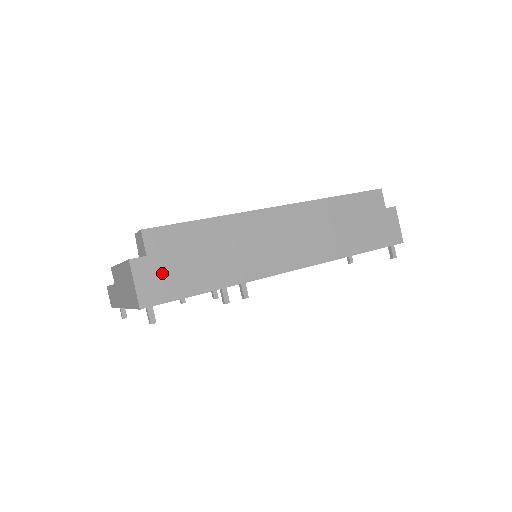
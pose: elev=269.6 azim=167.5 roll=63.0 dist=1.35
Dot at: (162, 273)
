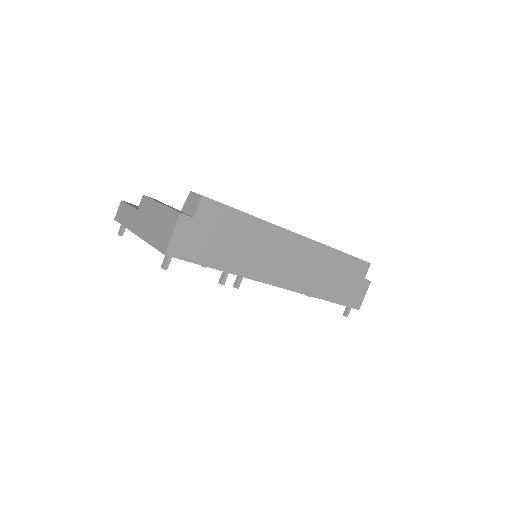
Dot at: (196, 237)
